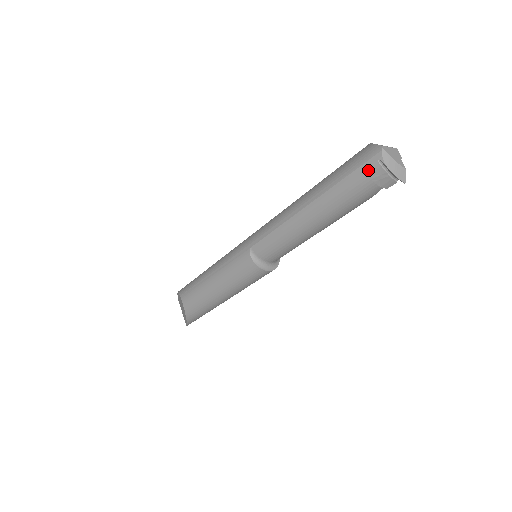
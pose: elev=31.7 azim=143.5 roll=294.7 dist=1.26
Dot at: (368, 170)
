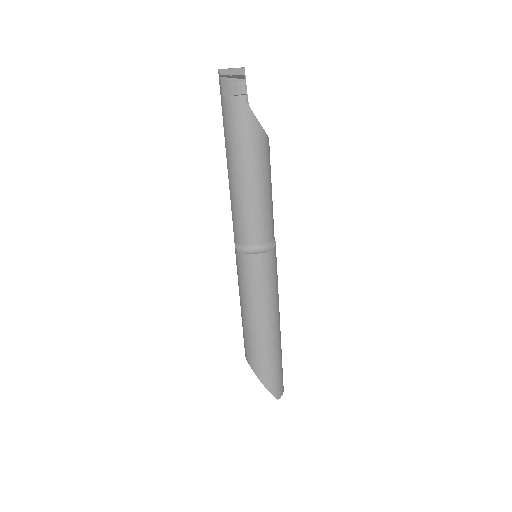
Dot at: (222, 91)
